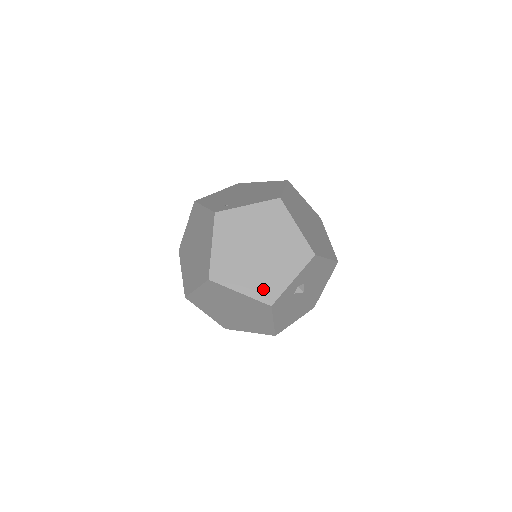
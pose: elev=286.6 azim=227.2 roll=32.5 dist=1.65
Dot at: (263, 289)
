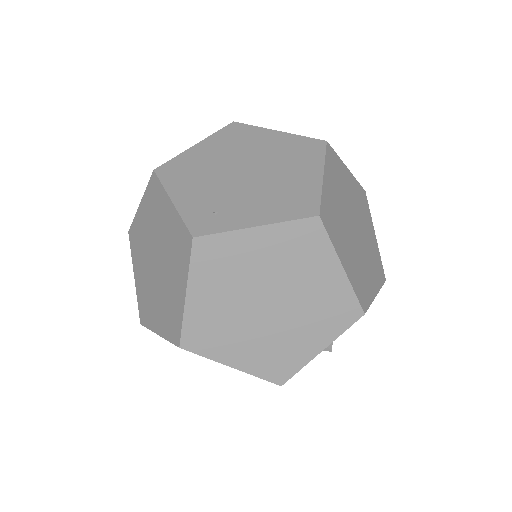
Dot at: (271, 363)
